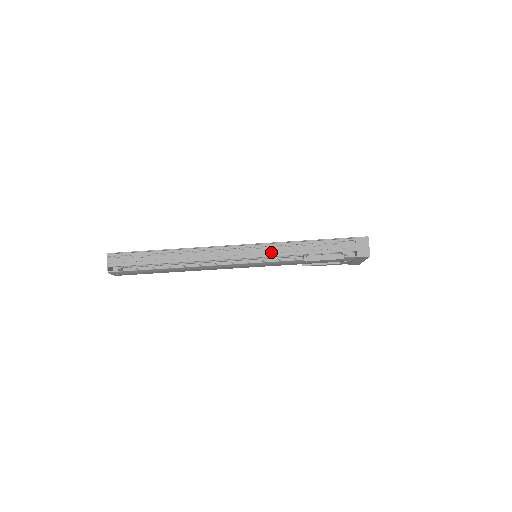
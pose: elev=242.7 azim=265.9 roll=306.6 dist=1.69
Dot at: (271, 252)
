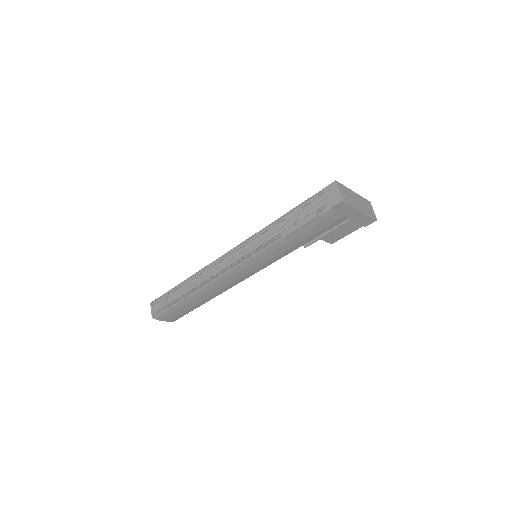
Dot at: (254, 244)
